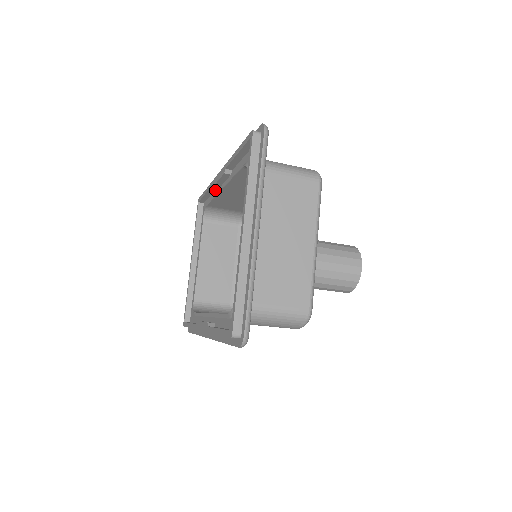
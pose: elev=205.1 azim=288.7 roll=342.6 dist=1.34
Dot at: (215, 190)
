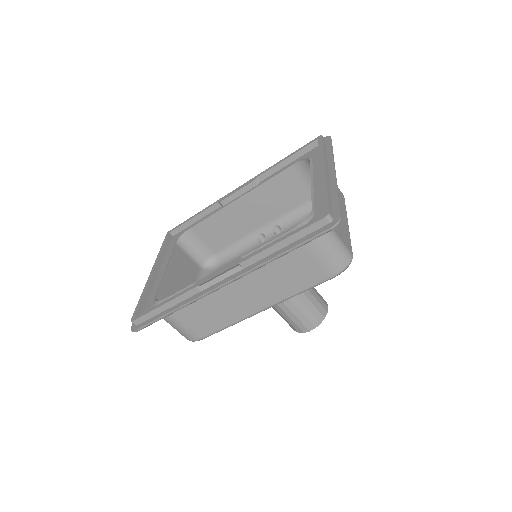
Dot at: (212, 212)
